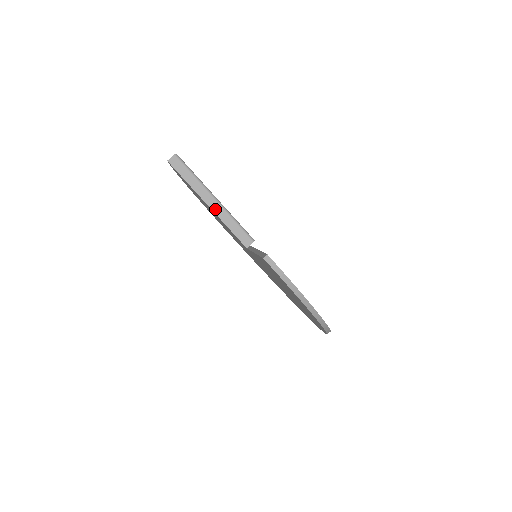
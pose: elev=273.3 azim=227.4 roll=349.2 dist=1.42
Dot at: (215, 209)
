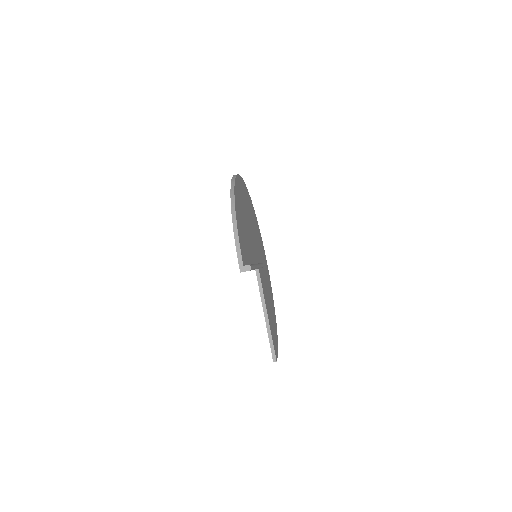
Dot at: occluded
